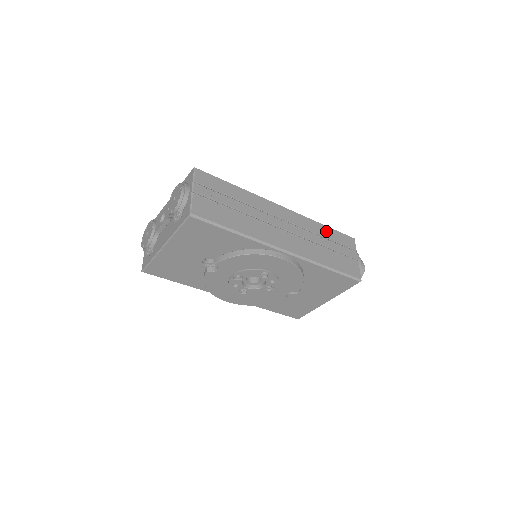
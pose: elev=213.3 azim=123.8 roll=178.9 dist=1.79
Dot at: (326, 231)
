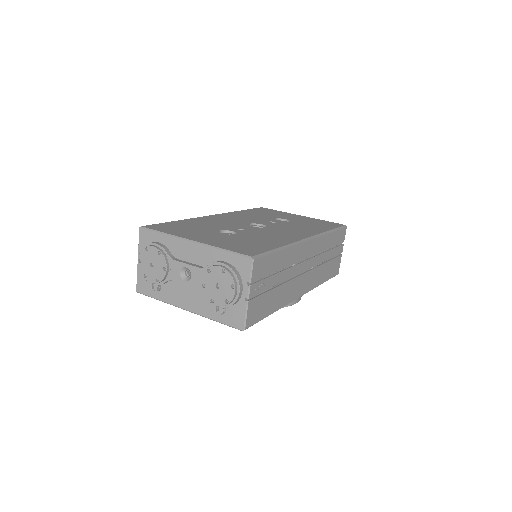
Dot at: (331, 239)
